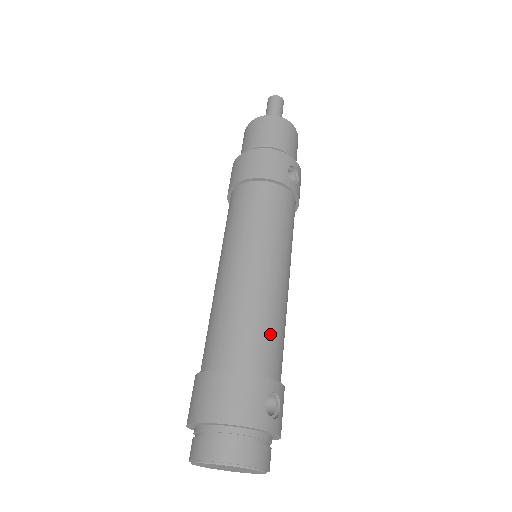
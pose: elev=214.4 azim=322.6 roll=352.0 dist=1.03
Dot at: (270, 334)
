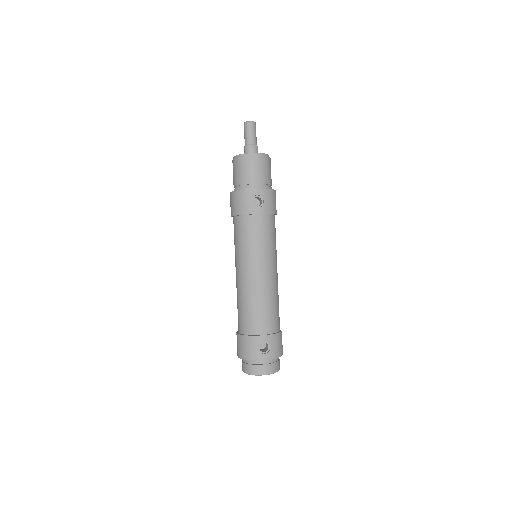
Dot at: (257, 312)
